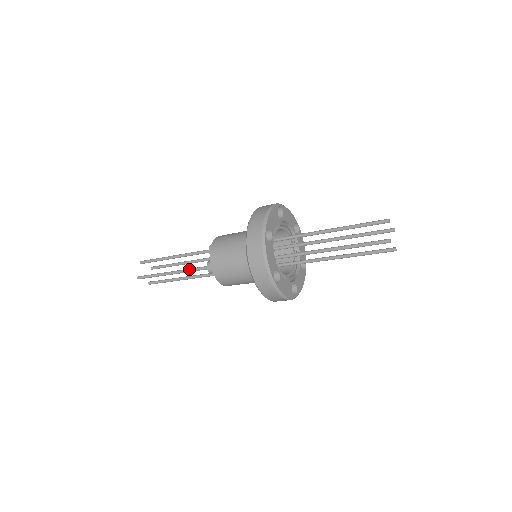
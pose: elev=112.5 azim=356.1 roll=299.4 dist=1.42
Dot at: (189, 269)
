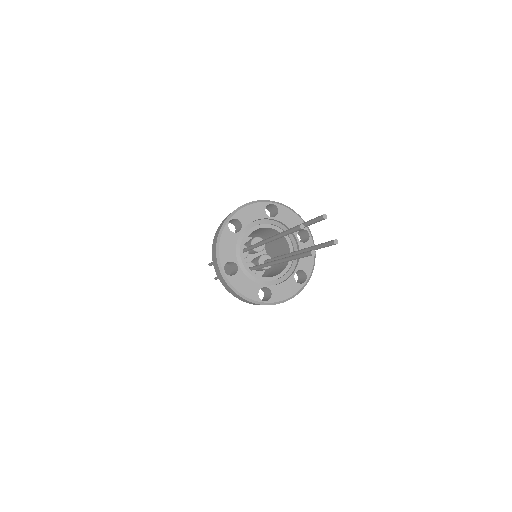
Dot at: occluded
